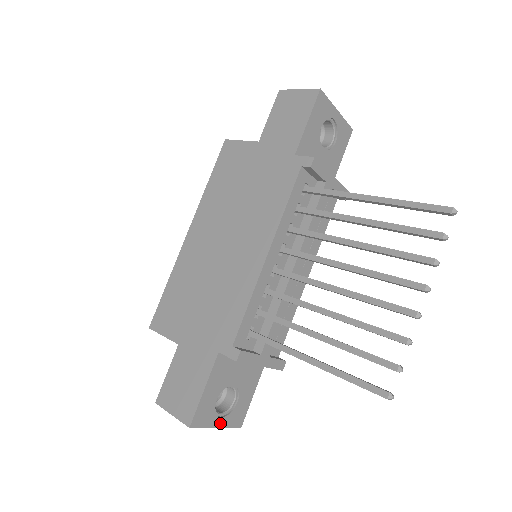
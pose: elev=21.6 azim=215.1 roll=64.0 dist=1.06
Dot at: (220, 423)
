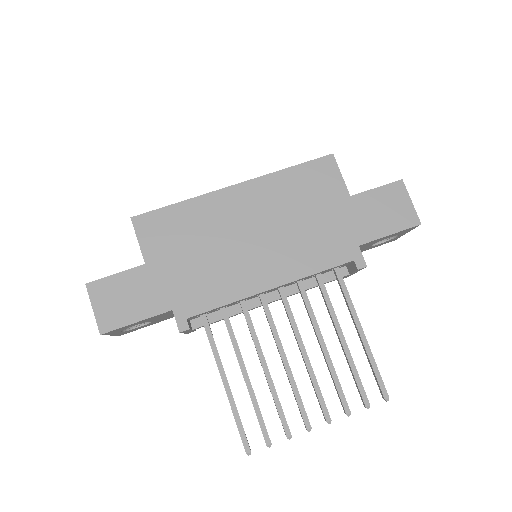
Dot at: (116, 333)
